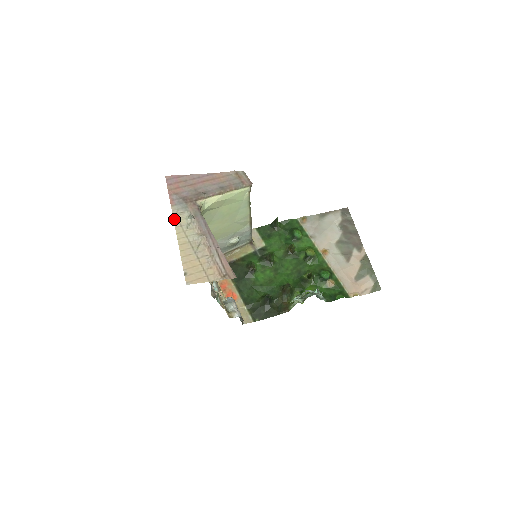
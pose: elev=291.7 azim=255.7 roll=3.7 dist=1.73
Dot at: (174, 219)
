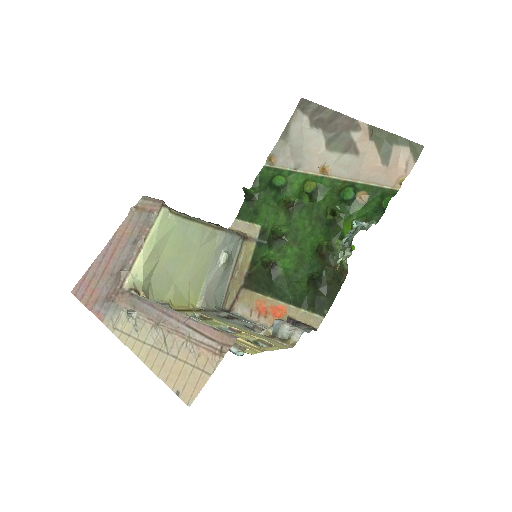
Dot at: (116, 335)
